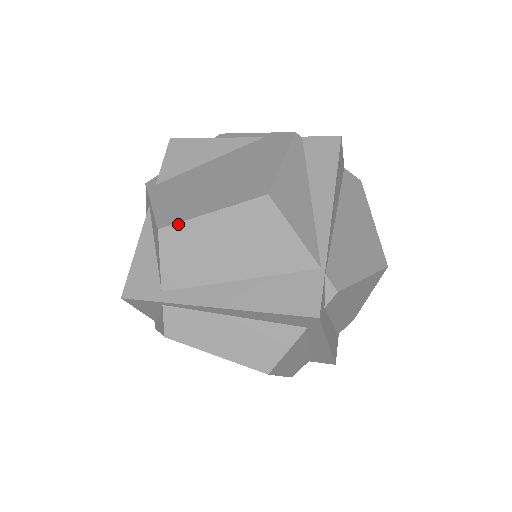
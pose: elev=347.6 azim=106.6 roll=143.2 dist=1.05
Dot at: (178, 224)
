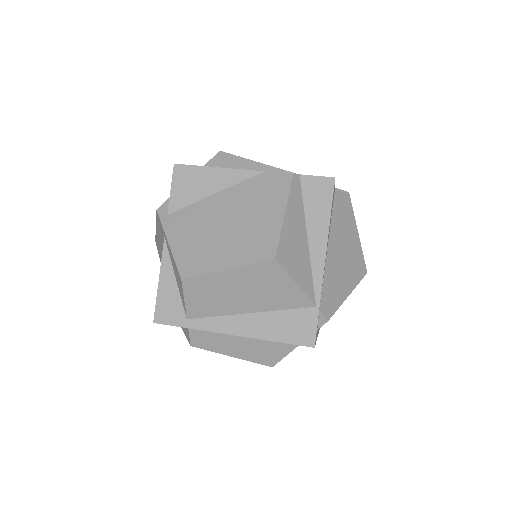
Dot at: (199, 277)
